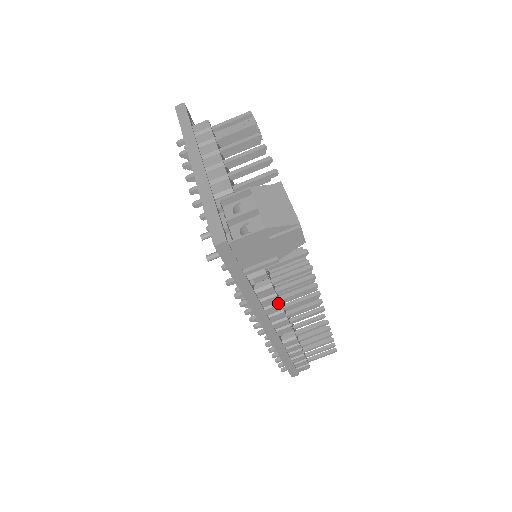
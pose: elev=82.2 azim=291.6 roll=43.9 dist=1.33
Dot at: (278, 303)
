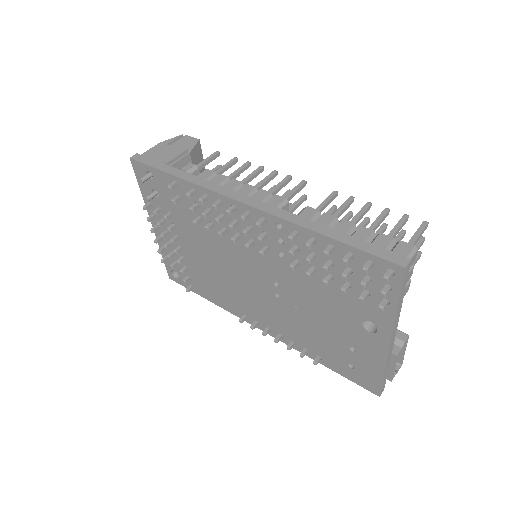
Dot at: (231, 181)
